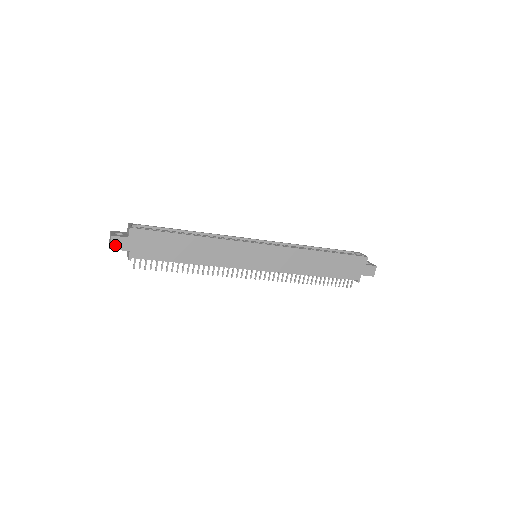
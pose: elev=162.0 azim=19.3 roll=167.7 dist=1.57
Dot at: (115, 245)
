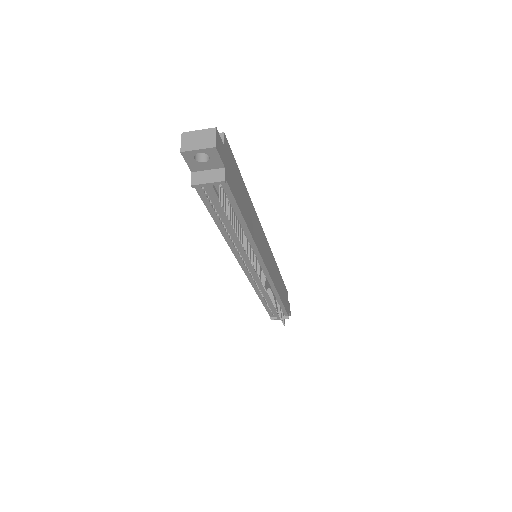
Dot at: (218, 146)
